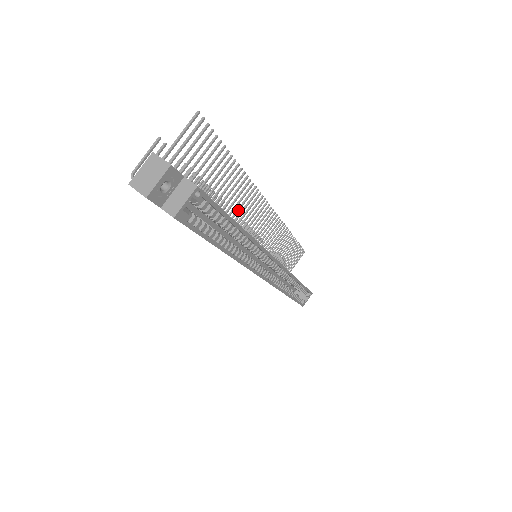
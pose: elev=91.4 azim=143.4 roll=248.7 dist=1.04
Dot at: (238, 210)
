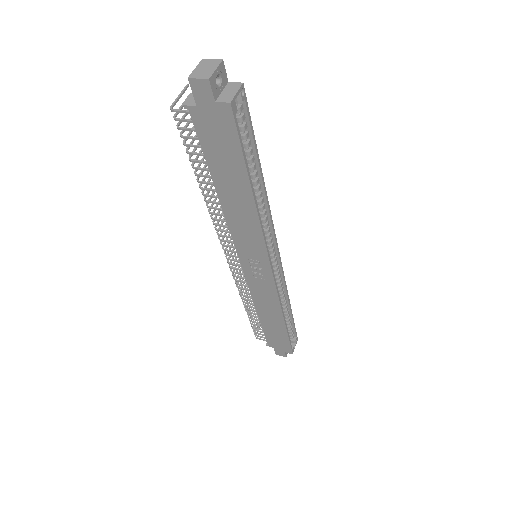
Dot at: occluded
